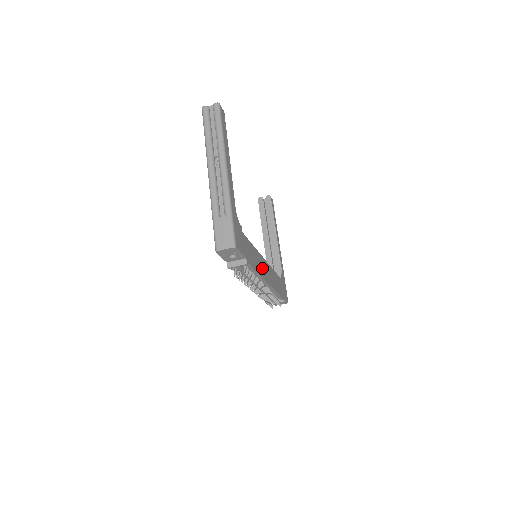
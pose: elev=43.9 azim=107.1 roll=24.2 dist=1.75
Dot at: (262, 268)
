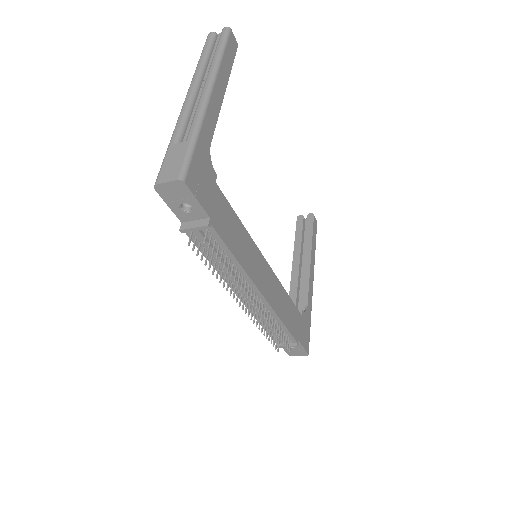
Dot at: (254, 265)
